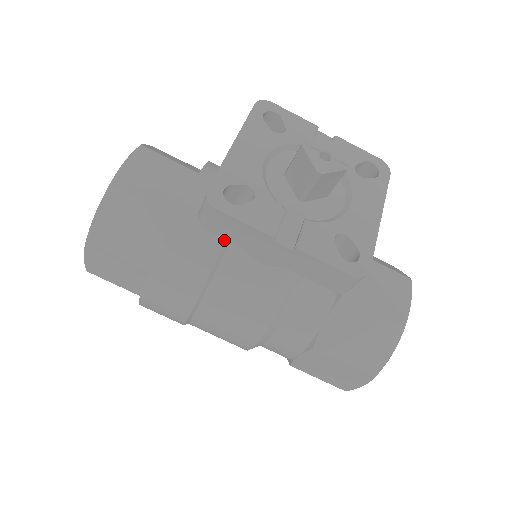
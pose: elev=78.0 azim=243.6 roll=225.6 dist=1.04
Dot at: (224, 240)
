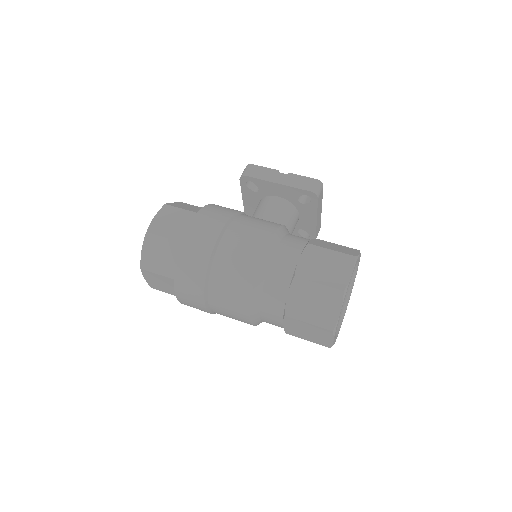
Dot at: occluded
